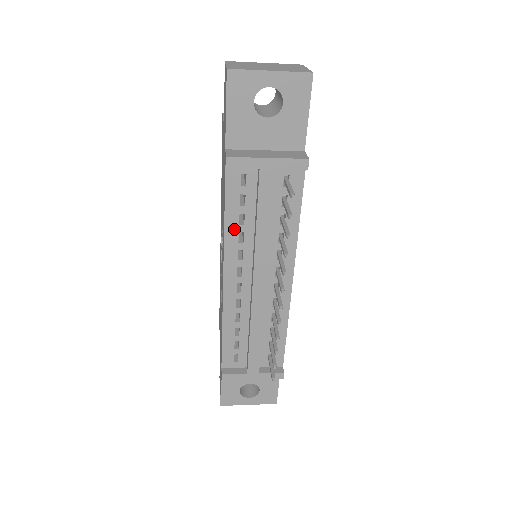
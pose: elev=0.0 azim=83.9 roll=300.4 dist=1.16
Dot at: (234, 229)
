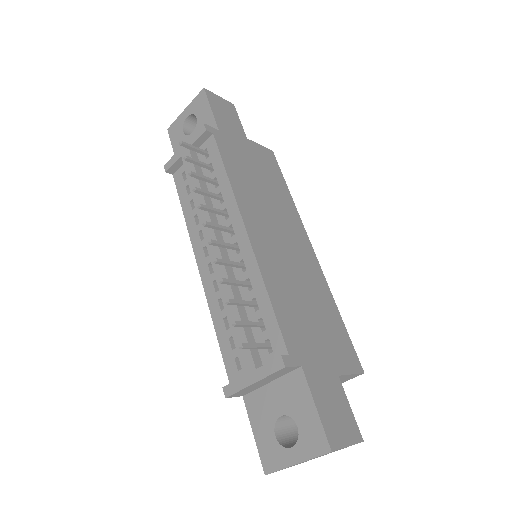
Dot at: (191, 216)
